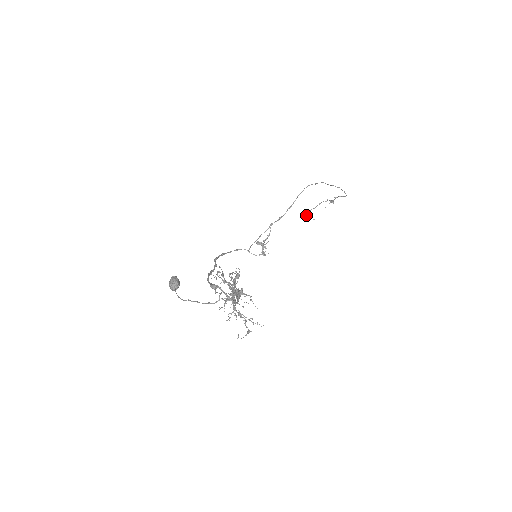
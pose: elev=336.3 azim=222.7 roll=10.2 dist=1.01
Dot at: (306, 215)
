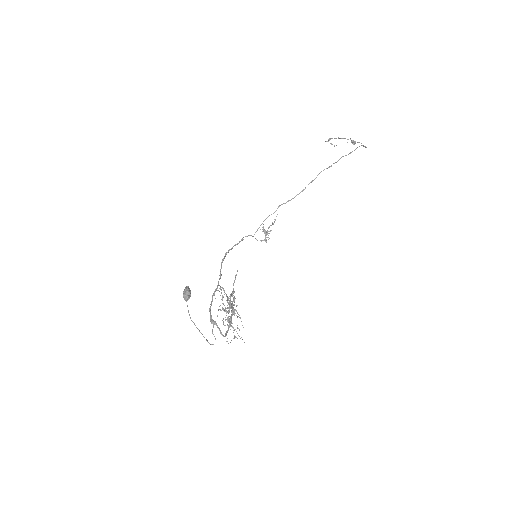
Dot at: (328, 141)
